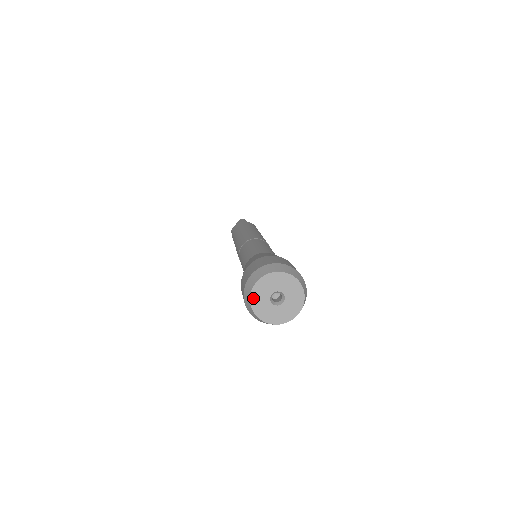
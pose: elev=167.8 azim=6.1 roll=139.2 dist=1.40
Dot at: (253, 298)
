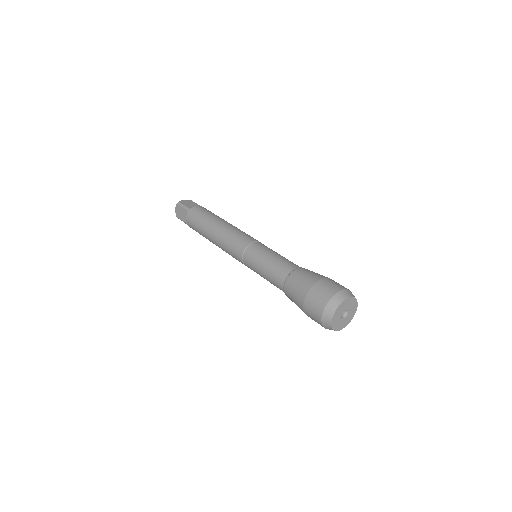
Dot at: (341, 305)
